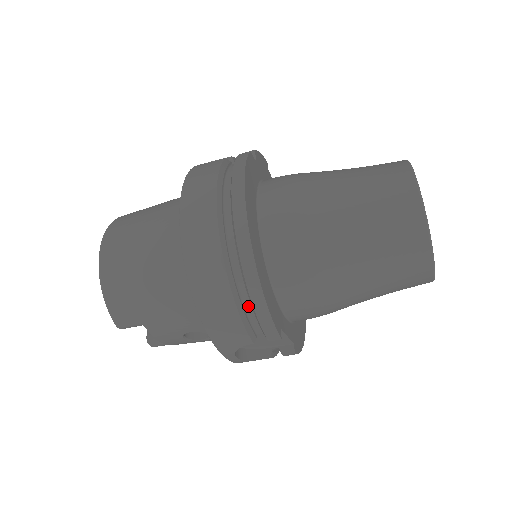
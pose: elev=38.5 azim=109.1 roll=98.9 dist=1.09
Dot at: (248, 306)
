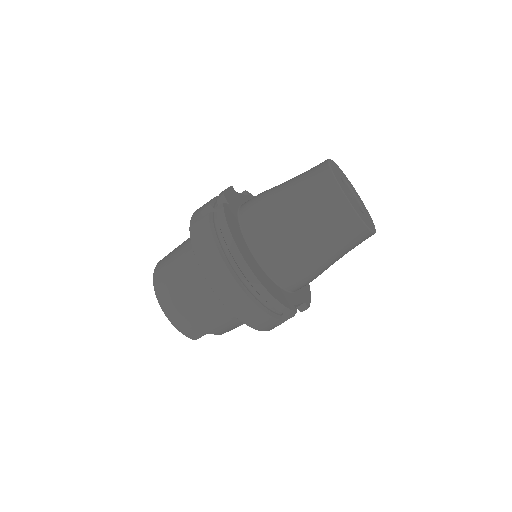
Dot at: (270, 306)
